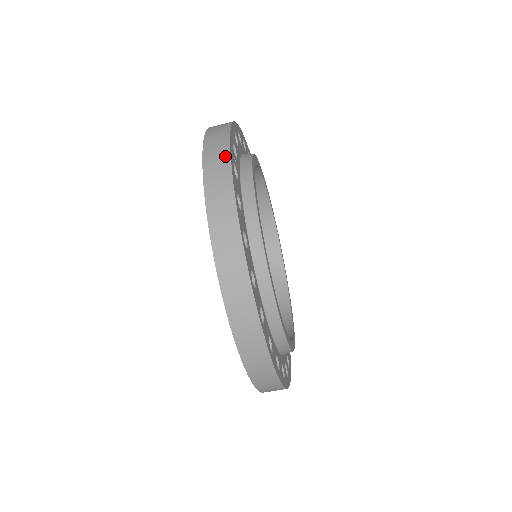
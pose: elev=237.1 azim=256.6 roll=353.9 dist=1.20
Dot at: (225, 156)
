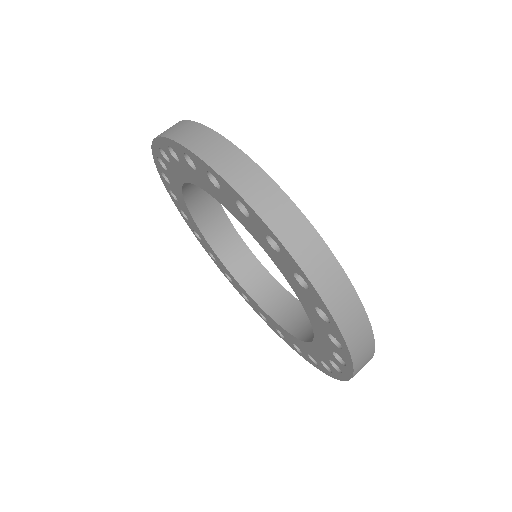
Dot at: occluded
